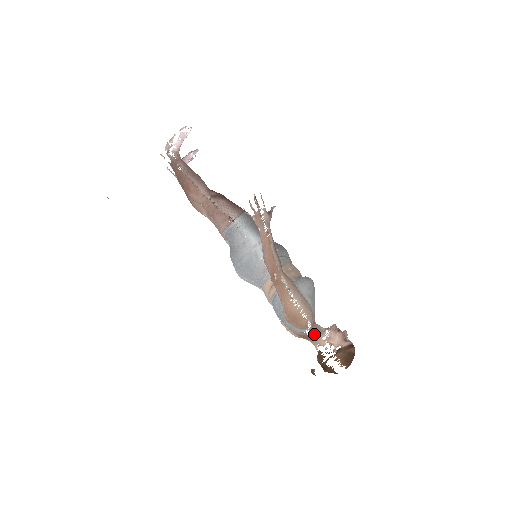
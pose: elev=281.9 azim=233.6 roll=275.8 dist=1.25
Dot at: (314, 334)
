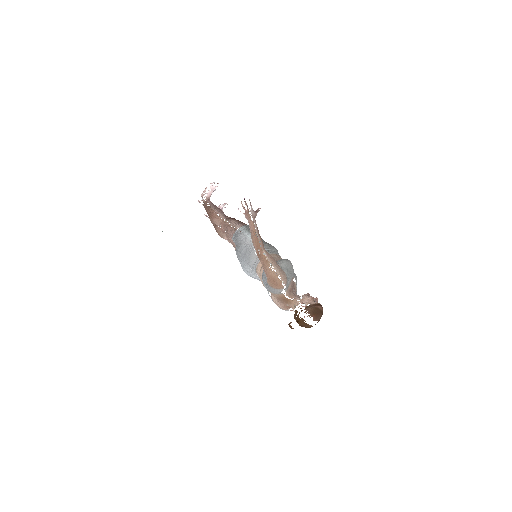
Dot at: (291, 298)
